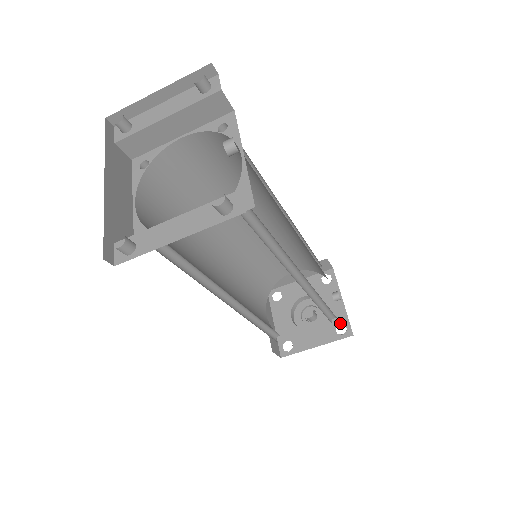
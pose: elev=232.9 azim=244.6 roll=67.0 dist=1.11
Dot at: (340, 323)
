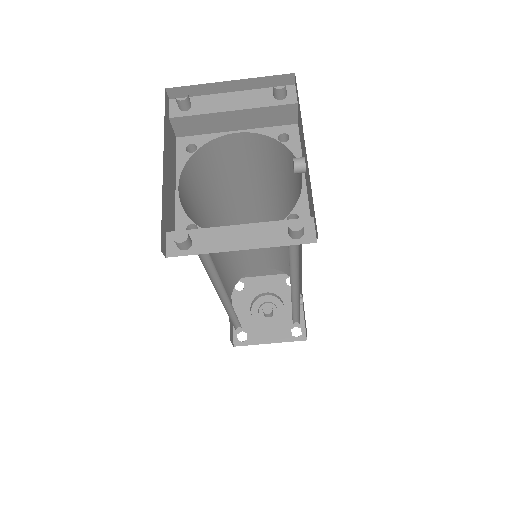
Dot at: (296, 326)
